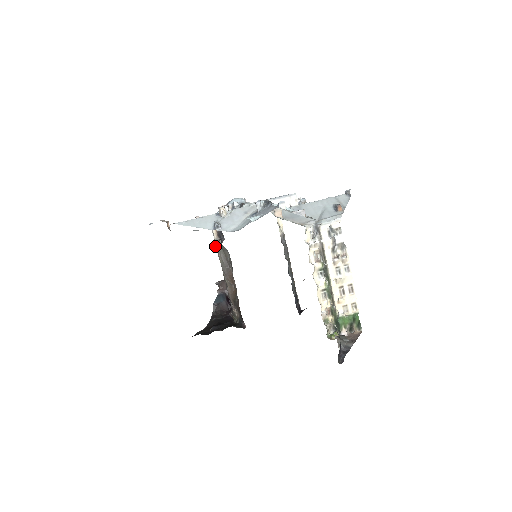
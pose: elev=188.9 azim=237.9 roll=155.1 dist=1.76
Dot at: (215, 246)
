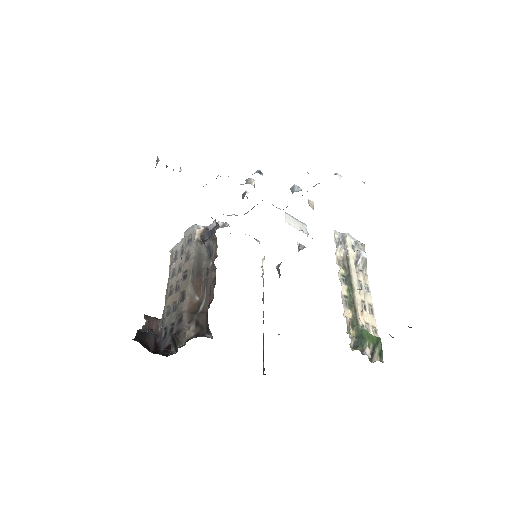
Dot at: occluded
